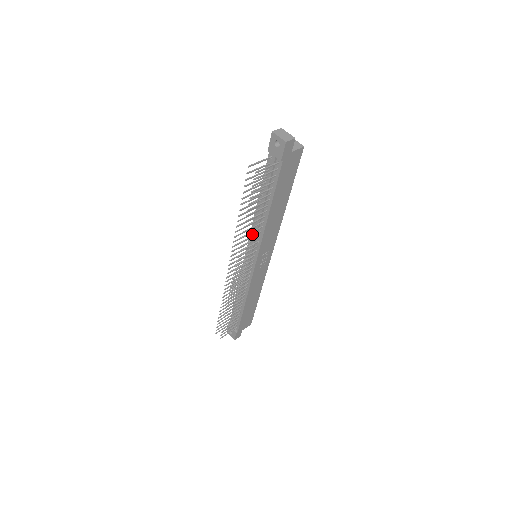
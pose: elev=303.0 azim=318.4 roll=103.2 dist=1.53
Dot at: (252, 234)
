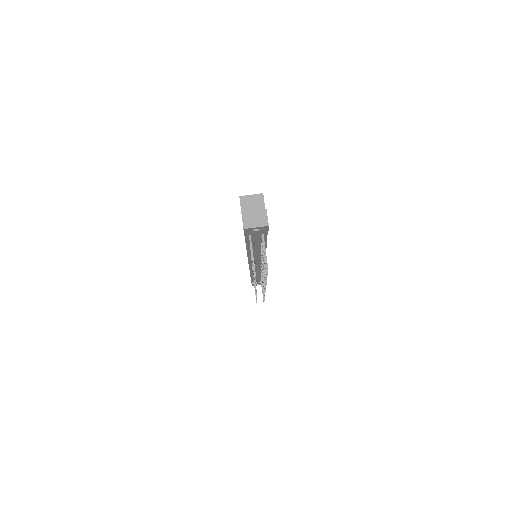
Dot at: (251, 259)
